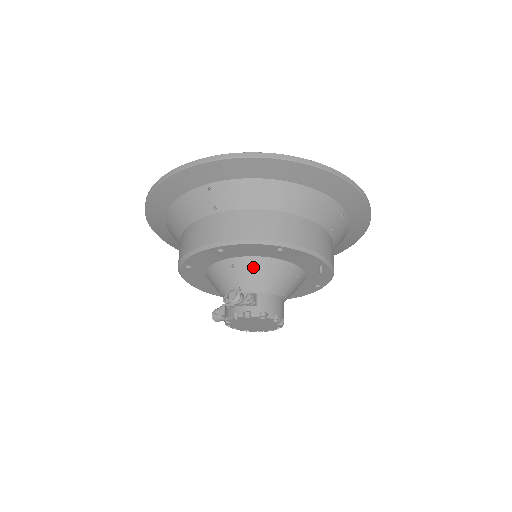
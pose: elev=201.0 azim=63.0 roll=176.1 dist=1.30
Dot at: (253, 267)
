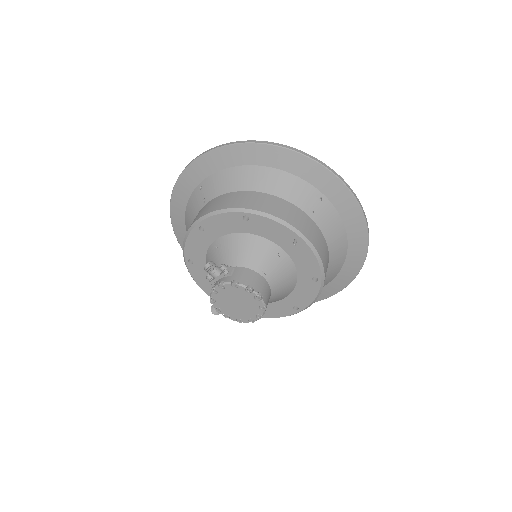
Dot at: (231, 244)
